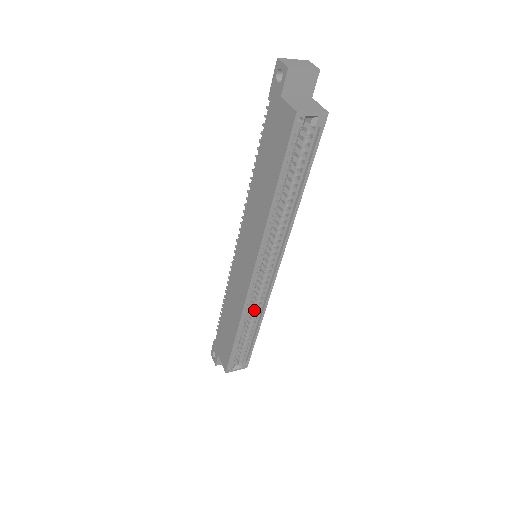
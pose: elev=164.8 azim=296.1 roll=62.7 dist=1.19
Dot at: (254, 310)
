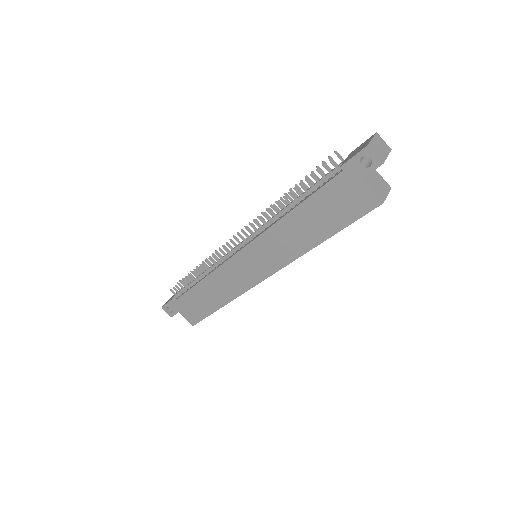
Dot at: occluded
